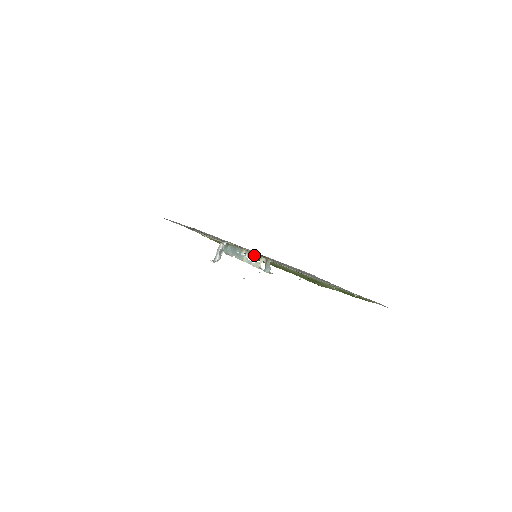
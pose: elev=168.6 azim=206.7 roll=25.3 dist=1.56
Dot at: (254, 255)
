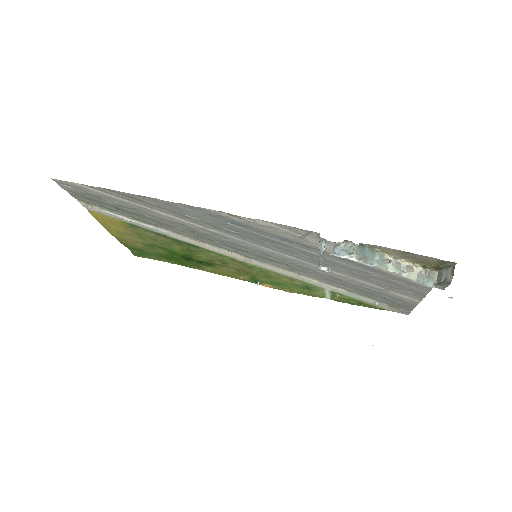
Dot at: (405, 262)
